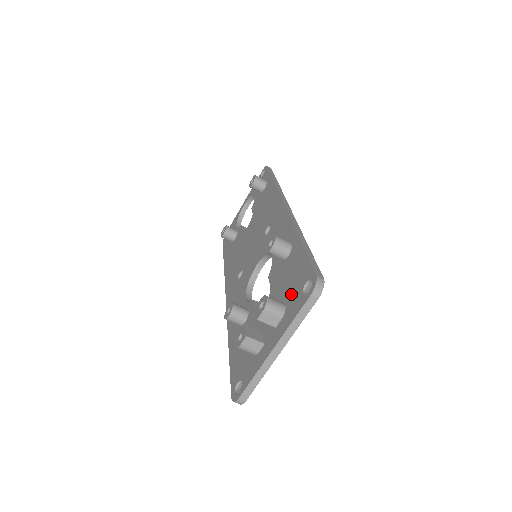
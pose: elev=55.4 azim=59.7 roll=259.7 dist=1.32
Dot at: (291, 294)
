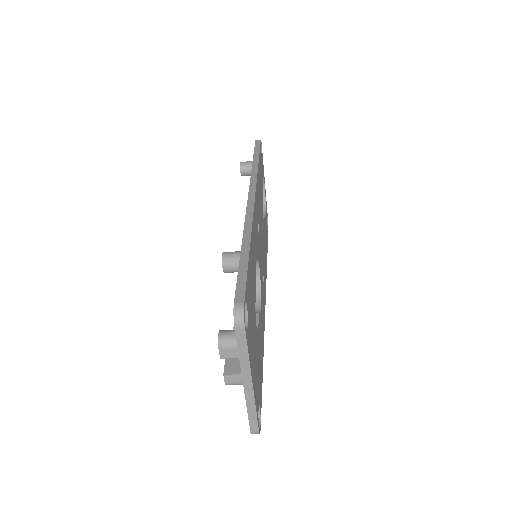
Dot at: occluded
